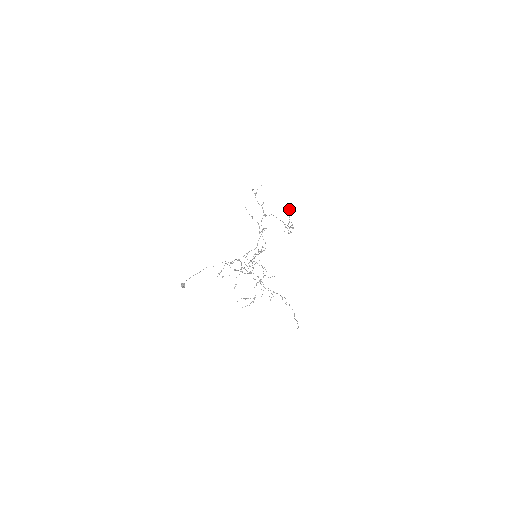
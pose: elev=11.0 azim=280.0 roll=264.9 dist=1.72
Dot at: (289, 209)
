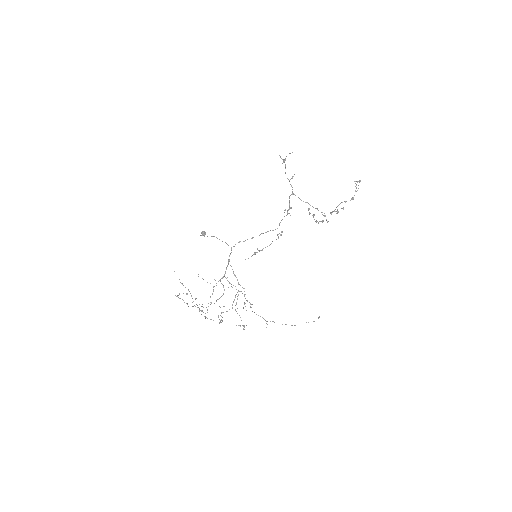
Dot at: (309, 213)
